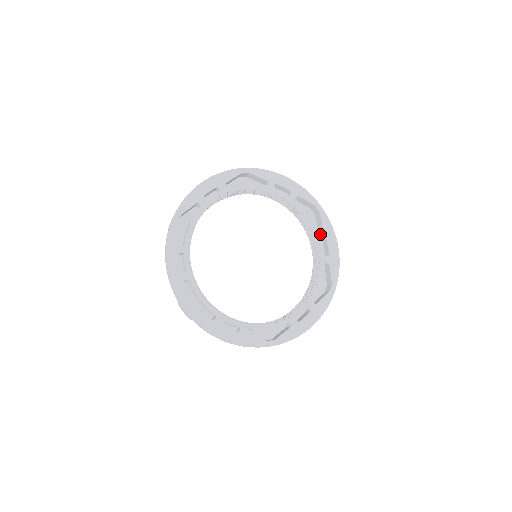
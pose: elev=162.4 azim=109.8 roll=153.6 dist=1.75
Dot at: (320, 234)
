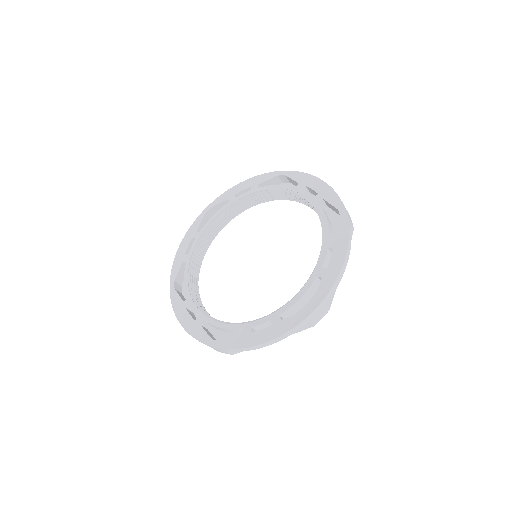
Dot at: (328, 242)
